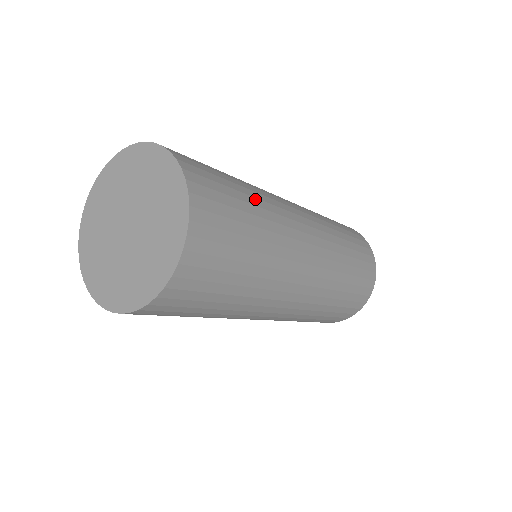
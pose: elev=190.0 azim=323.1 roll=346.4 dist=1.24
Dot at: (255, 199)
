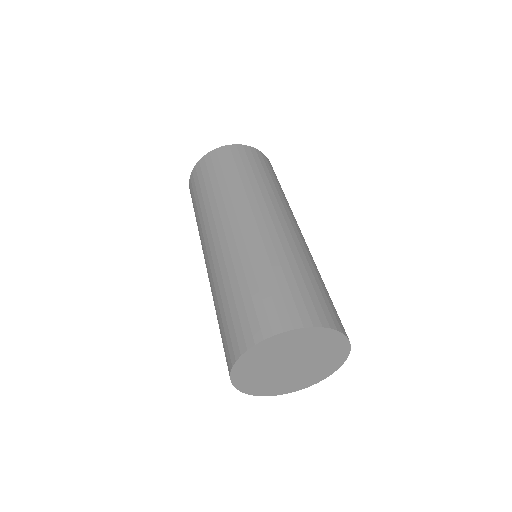
Dot at: (299, 265)
